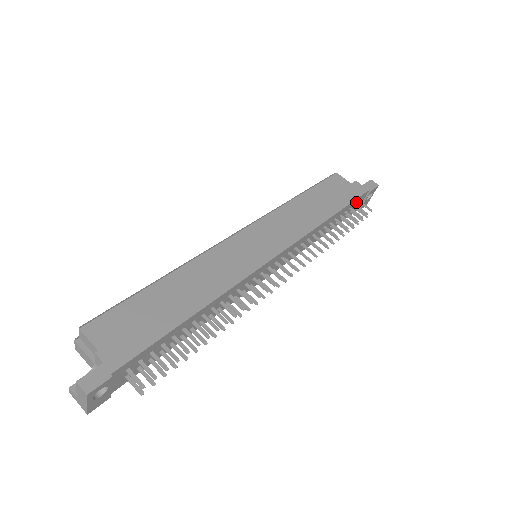
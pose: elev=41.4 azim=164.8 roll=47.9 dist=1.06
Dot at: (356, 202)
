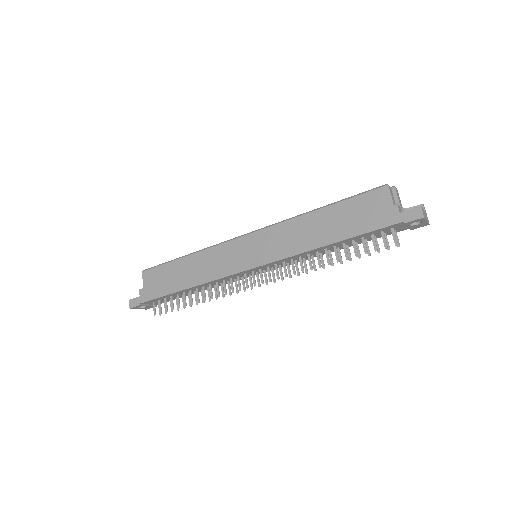
Dot at: (383, 230)
